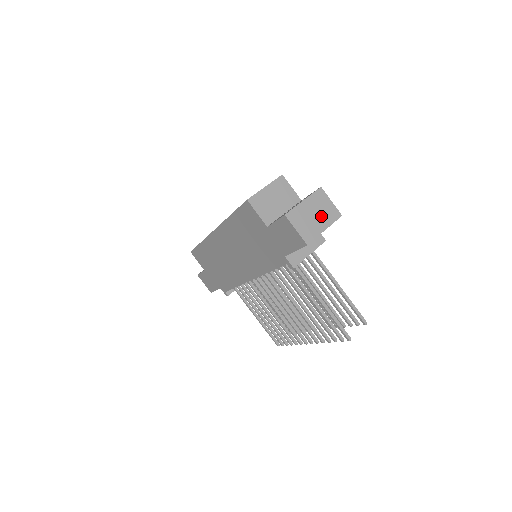
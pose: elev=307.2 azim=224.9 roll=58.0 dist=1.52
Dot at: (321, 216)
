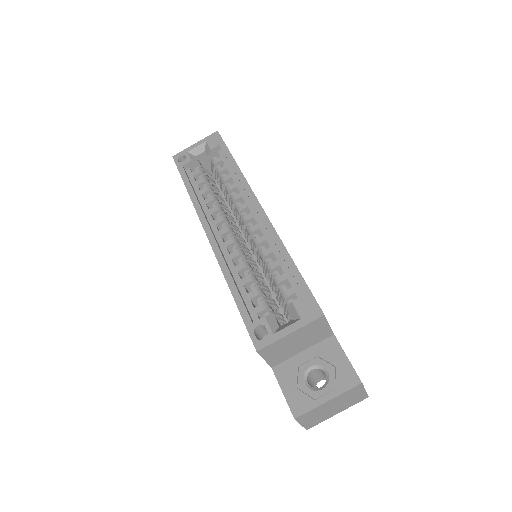
Dot at: (341, 406)
